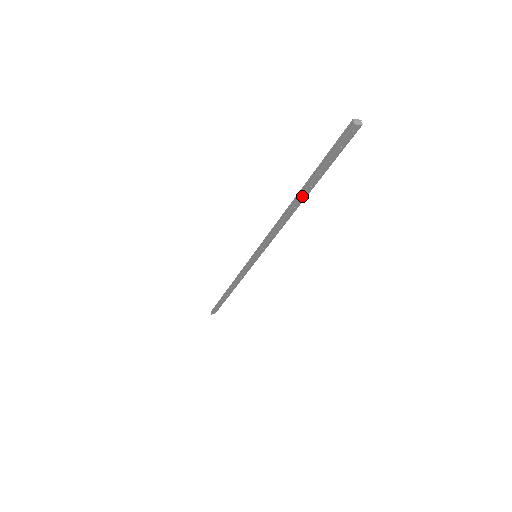
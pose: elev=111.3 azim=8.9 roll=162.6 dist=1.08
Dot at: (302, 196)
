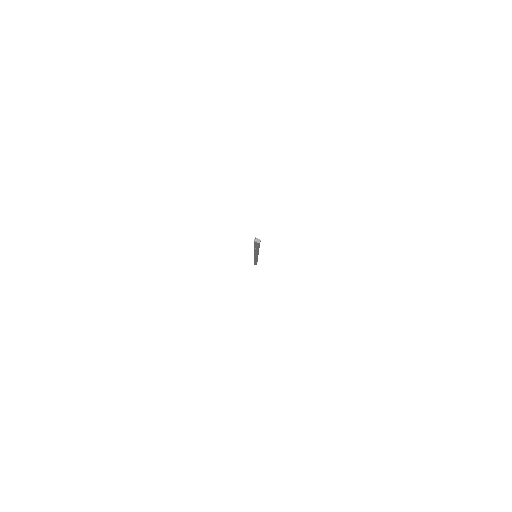
Dot at: (255, 249)
